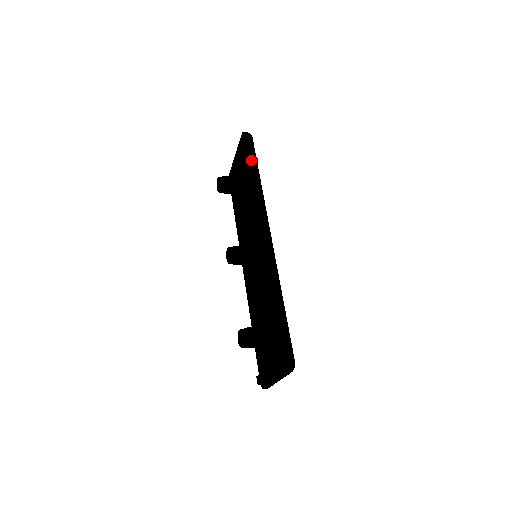
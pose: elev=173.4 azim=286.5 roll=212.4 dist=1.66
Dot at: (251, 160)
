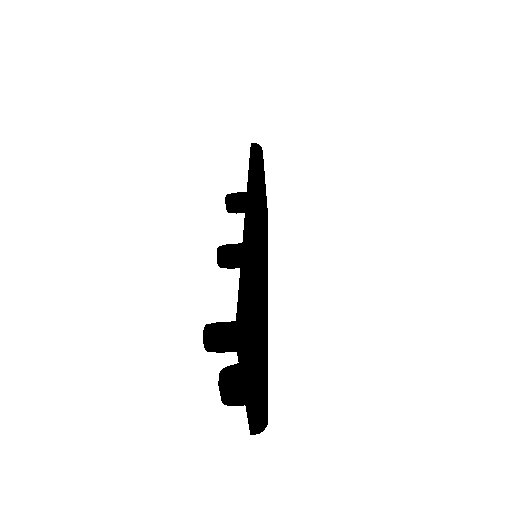
Dot at: (252, 158)
